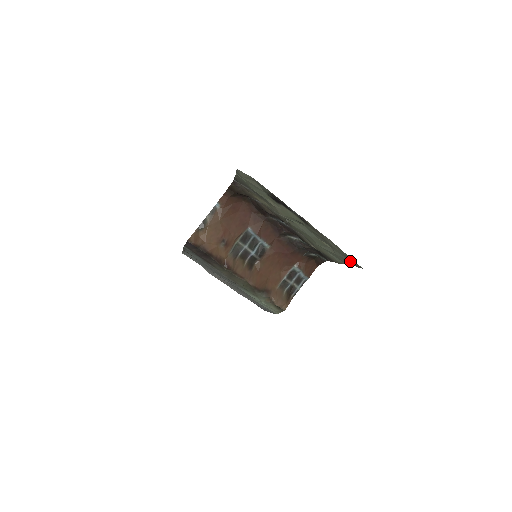
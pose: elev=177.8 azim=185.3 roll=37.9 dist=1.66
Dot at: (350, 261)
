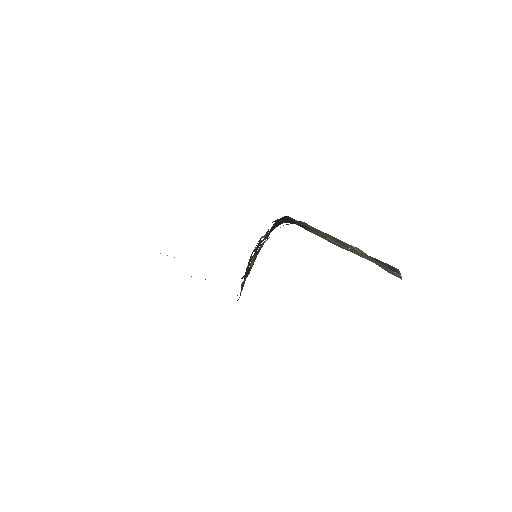
Dot at: occluded
